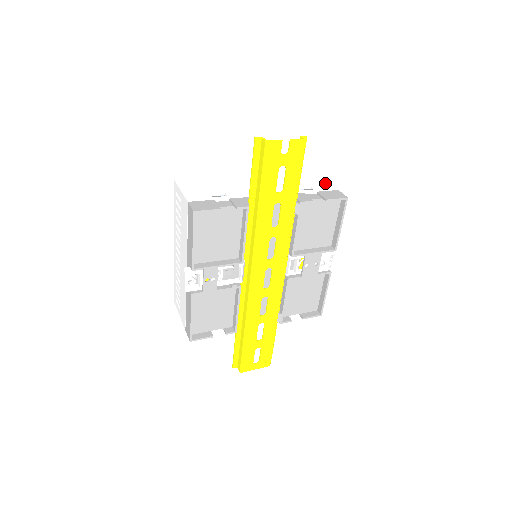
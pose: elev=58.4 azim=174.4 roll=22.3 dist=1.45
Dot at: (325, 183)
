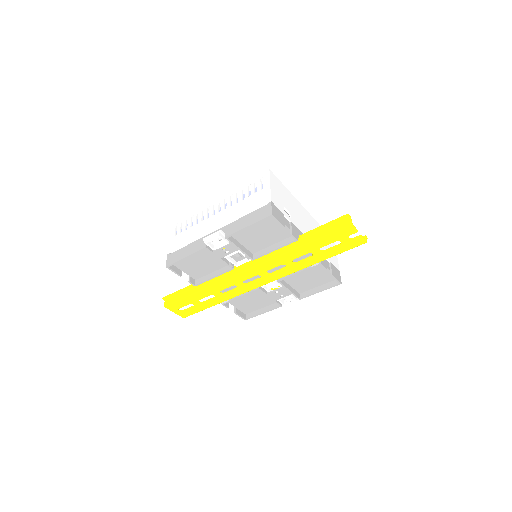
Dot at: (336, 258)
